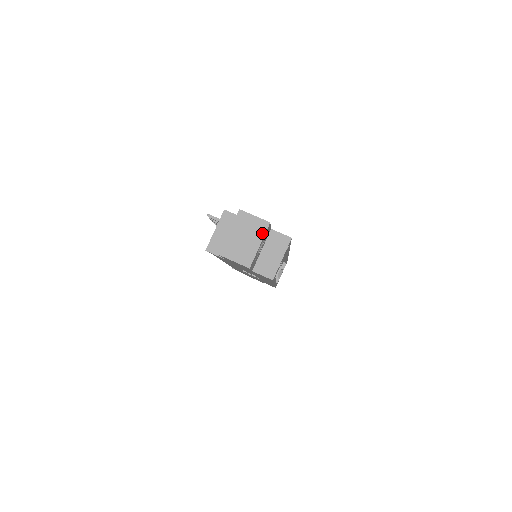
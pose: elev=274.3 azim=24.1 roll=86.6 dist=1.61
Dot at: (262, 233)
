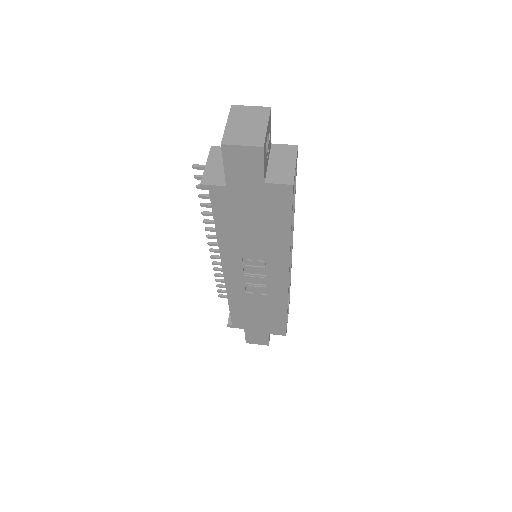
Dot at: (265, 116)
